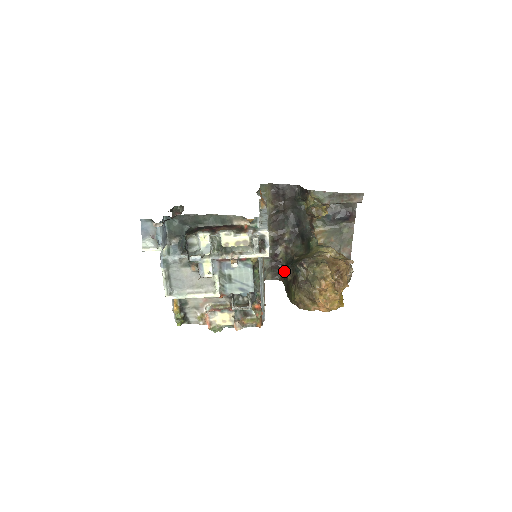
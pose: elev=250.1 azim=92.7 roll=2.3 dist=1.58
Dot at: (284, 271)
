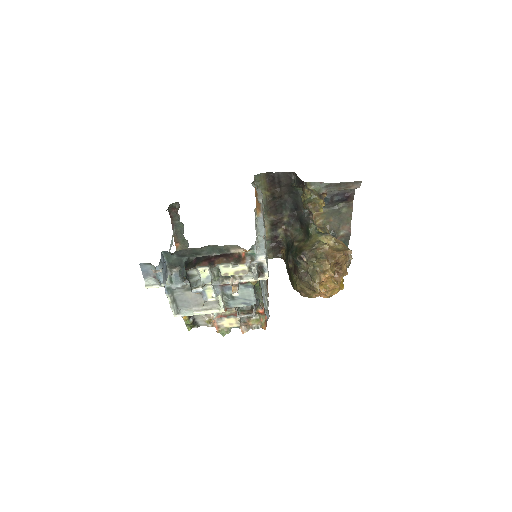
Dot at: (285, 251)
